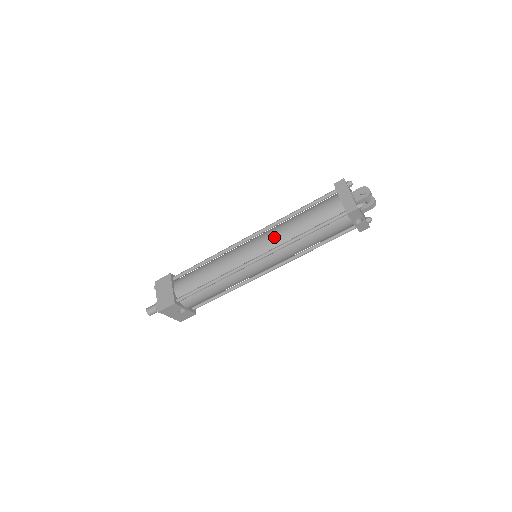
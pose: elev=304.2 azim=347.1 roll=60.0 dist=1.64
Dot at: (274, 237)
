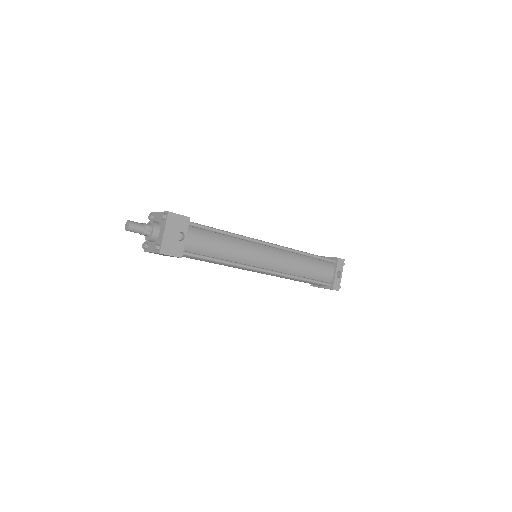
Dot at: occluded
